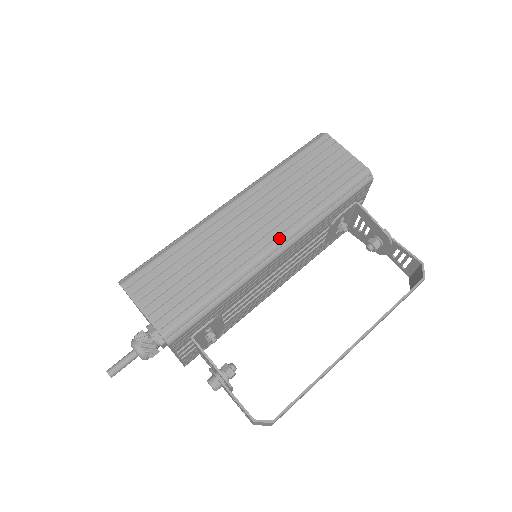
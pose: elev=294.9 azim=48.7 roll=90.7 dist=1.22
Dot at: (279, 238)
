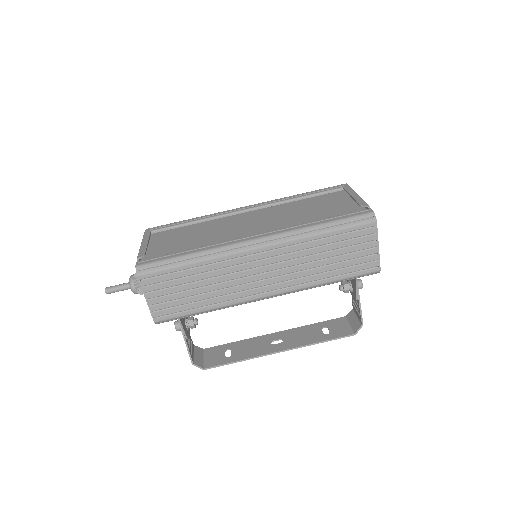
Dot at: (274, 293)
